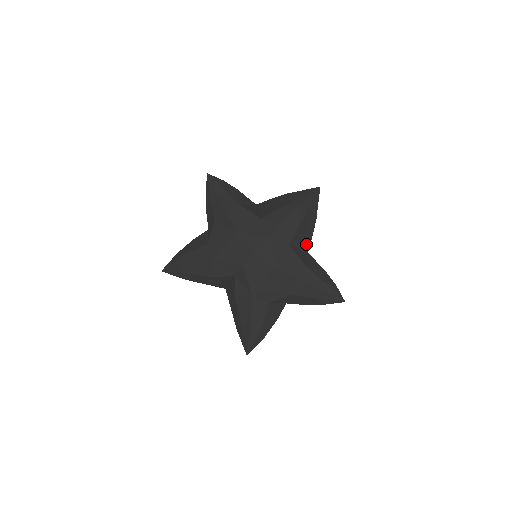
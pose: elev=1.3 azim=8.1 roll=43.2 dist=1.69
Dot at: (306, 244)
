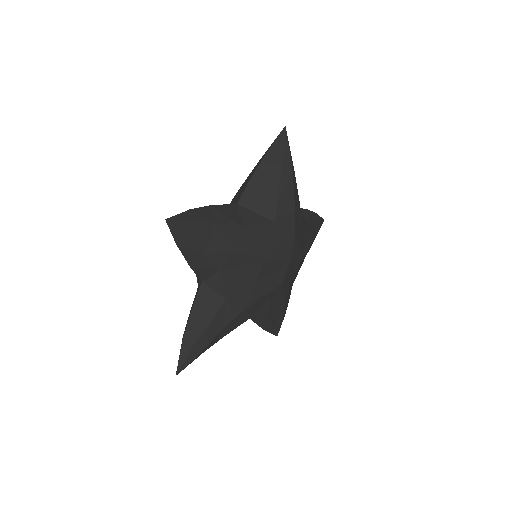
Dot at: occluded
